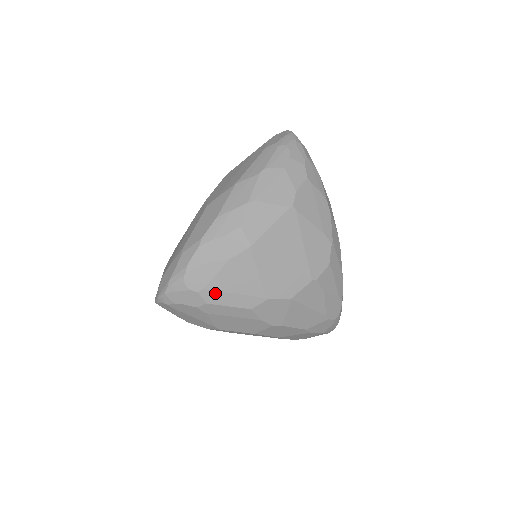
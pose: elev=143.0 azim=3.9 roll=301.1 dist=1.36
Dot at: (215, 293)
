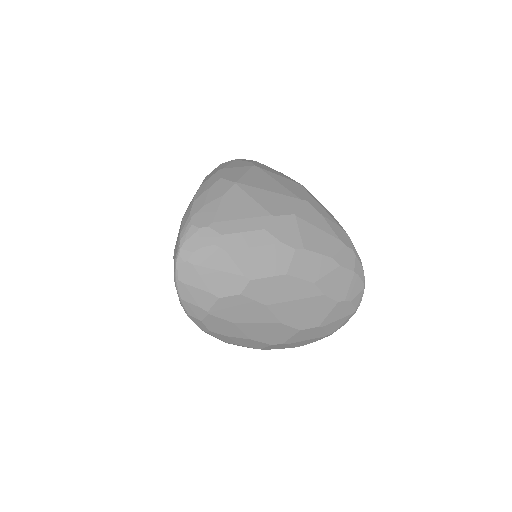
Dot at: (224, 223)
